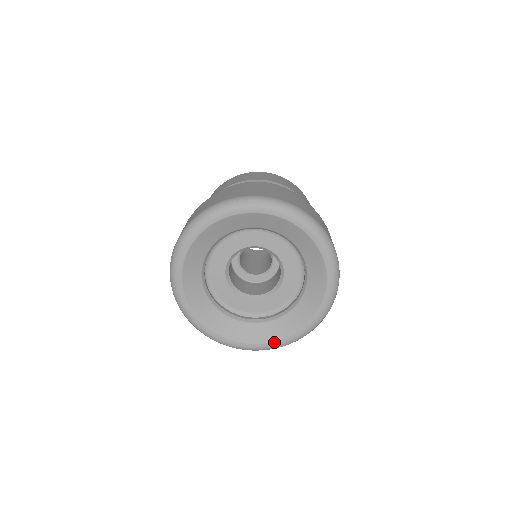
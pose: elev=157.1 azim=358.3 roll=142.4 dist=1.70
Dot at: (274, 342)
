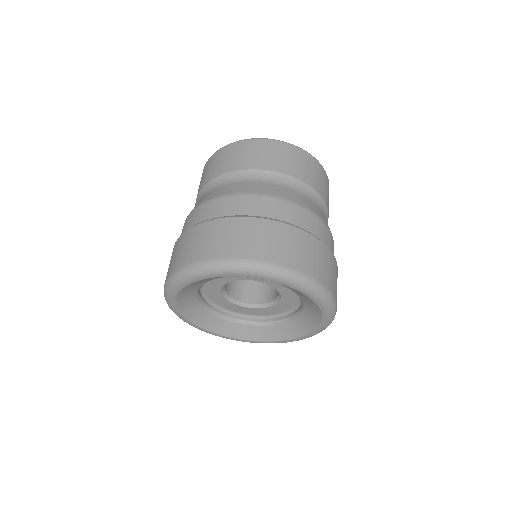
Dot at: (277, 342)
